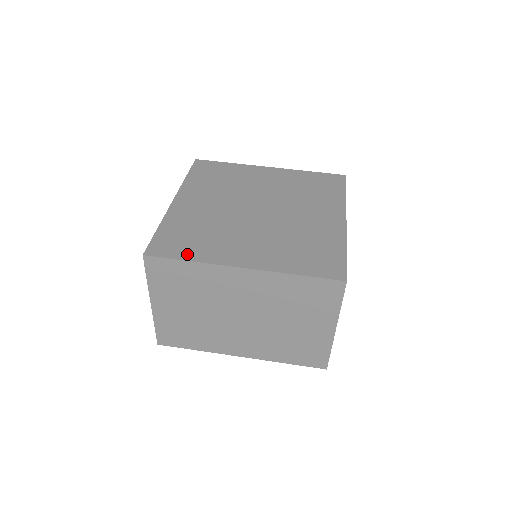
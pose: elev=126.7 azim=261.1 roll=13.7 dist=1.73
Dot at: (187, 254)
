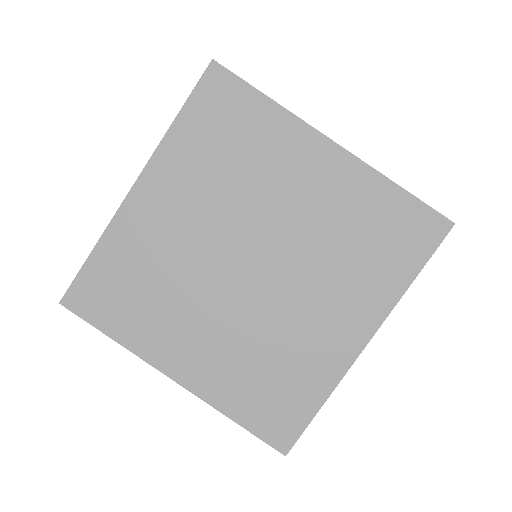
Dot at: (113, 325)
